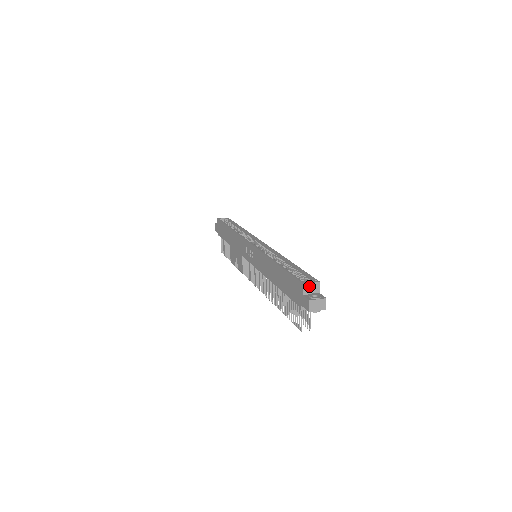
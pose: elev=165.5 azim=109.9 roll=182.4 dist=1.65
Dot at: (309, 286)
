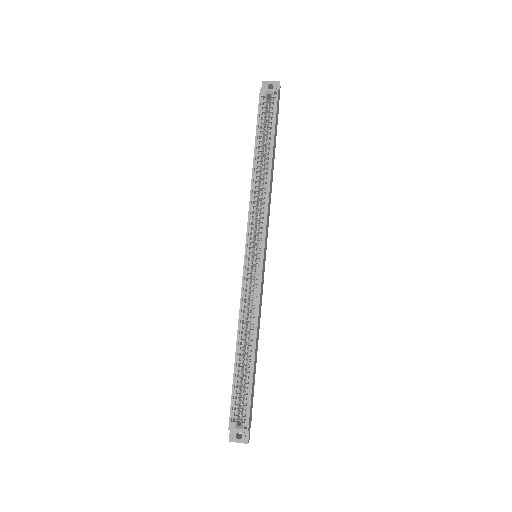
Dot at: (235, 429)
